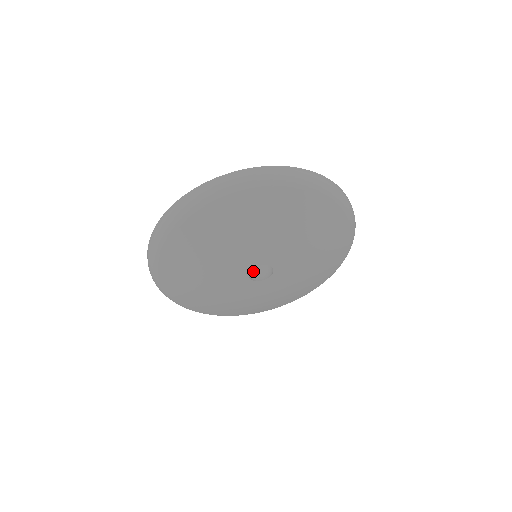
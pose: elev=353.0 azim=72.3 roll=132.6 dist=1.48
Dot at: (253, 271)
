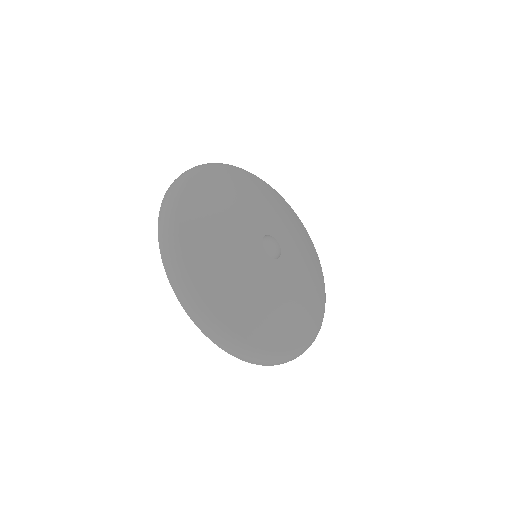
Dot at: occluded
